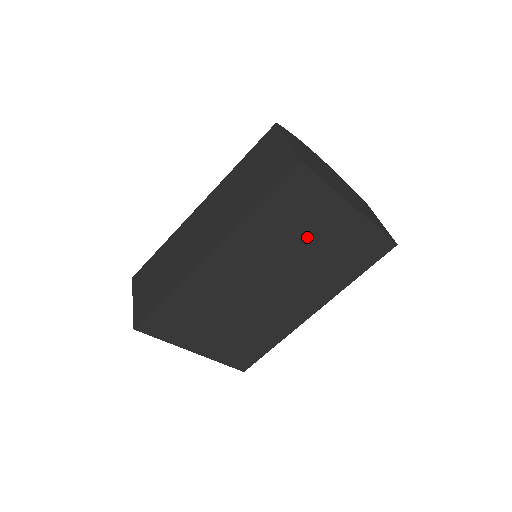
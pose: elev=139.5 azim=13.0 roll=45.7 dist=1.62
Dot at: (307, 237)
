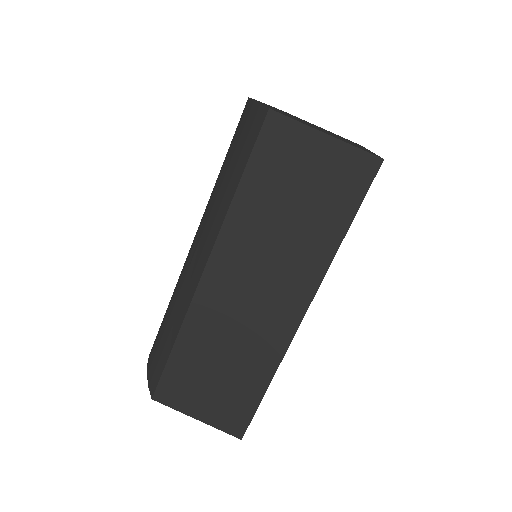
Dot at: occluded
